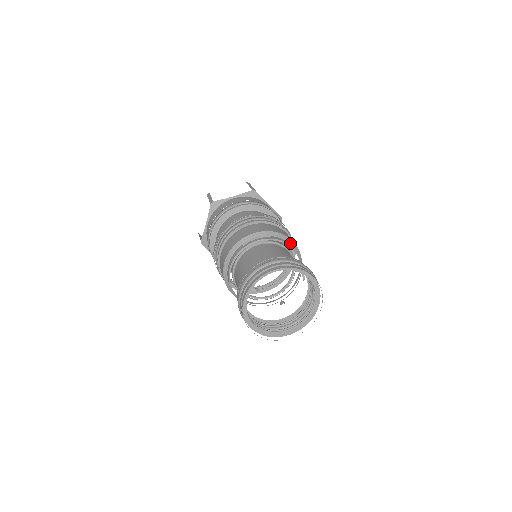
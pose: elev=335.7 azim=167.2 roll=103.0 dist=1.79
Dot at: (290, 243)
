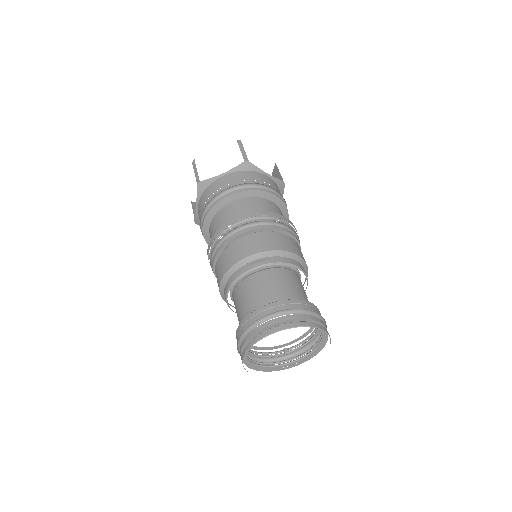
Dot at: (292, 258)
